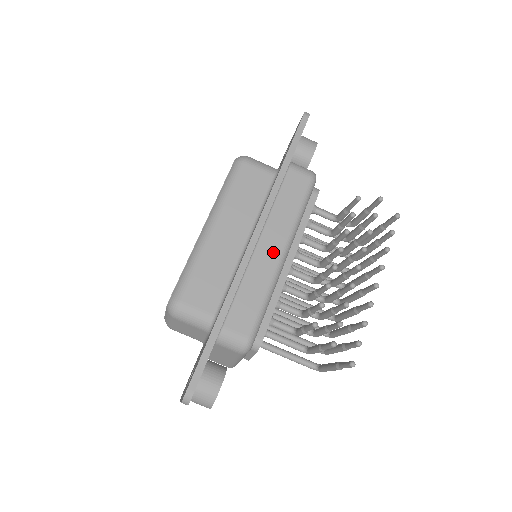
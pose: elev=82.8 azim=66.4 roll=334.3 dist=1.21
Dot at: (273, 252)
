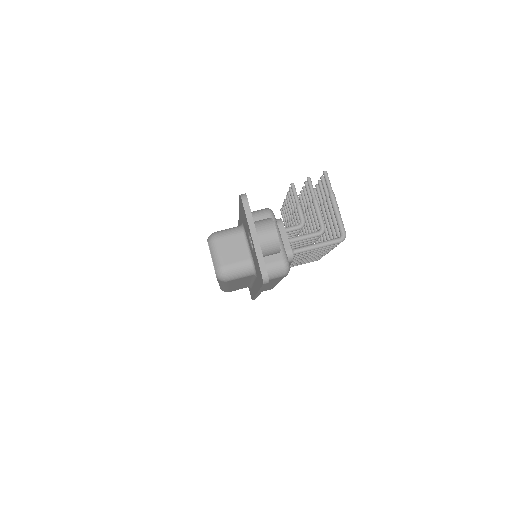
Dot at: occluded
